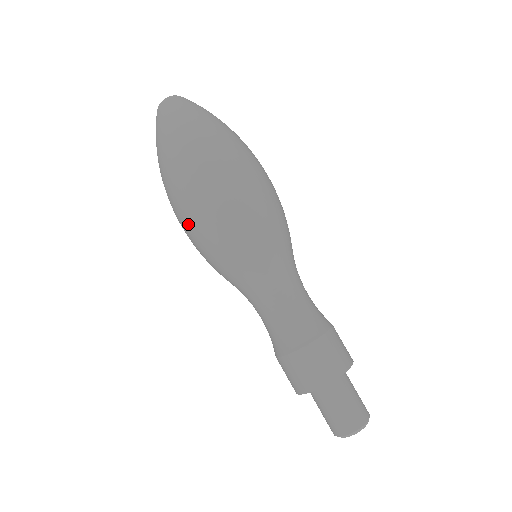
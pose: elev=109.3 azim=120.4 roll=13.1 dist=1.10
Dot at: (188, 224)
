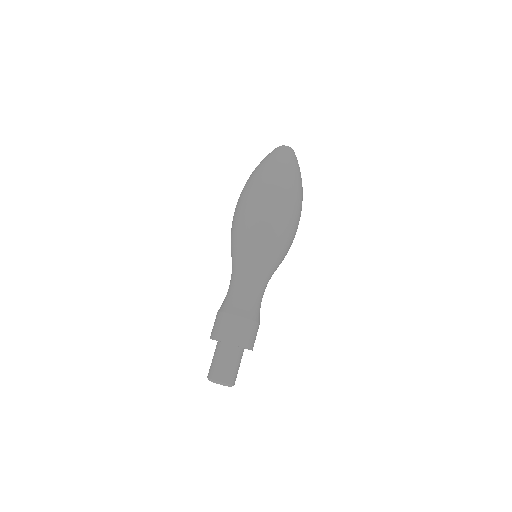
Dot at: (238, 209)
